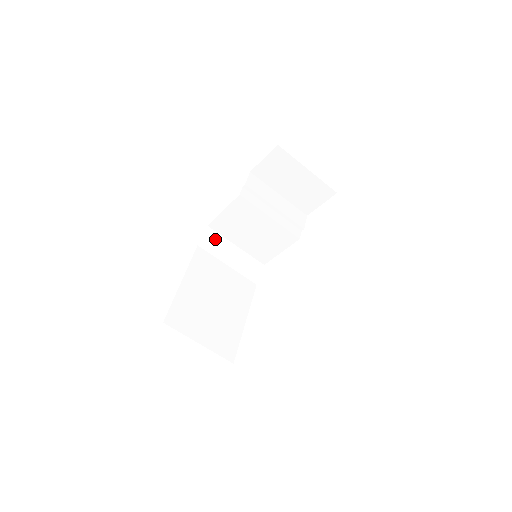
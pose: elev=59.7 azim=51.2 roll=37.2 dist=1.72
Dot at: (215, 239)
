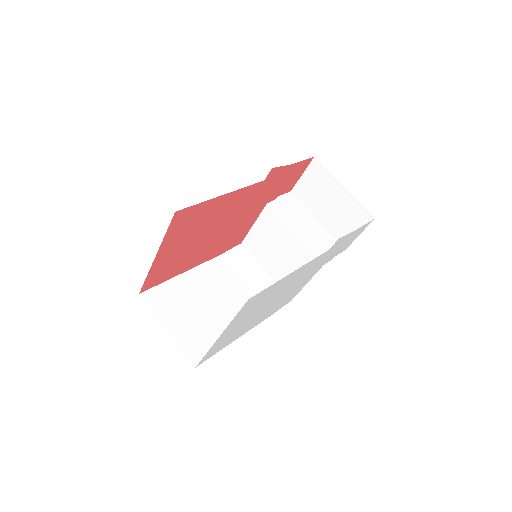
Dot at: (244, 257)
